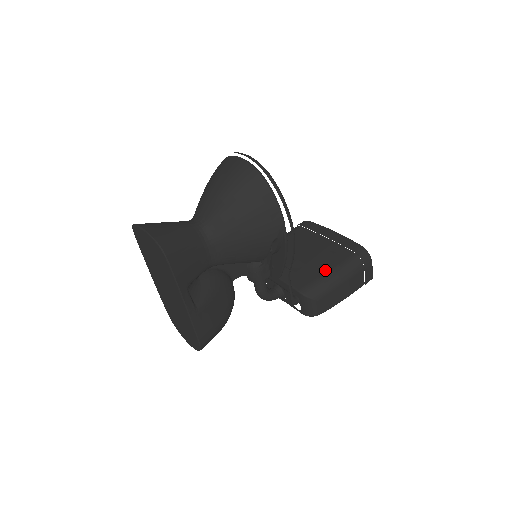
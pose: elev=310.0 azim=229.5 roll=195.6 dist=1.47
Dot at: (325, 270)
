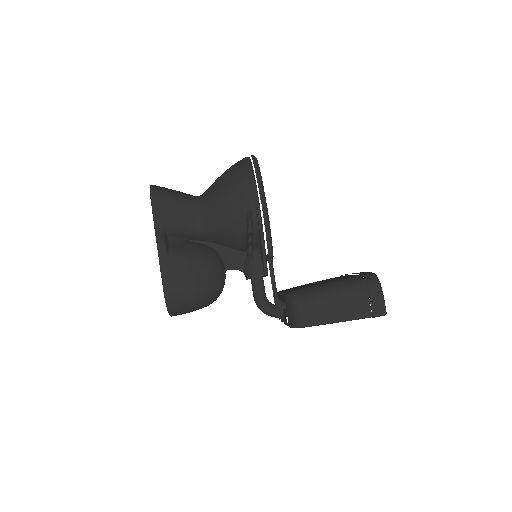
Dot at: (321, 283)
